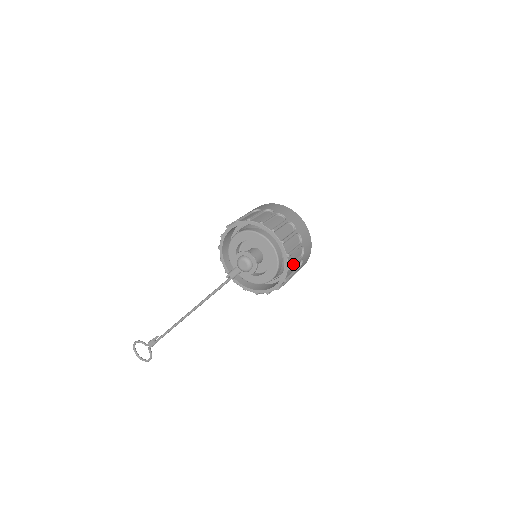
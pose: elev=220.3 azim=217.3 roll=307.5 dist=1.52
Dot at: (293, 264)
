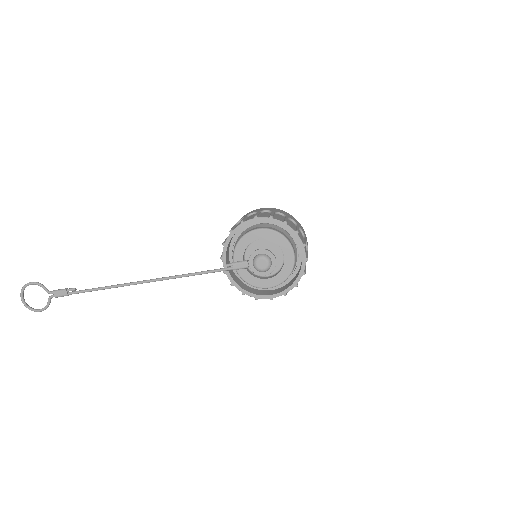
Dot at: occluded
